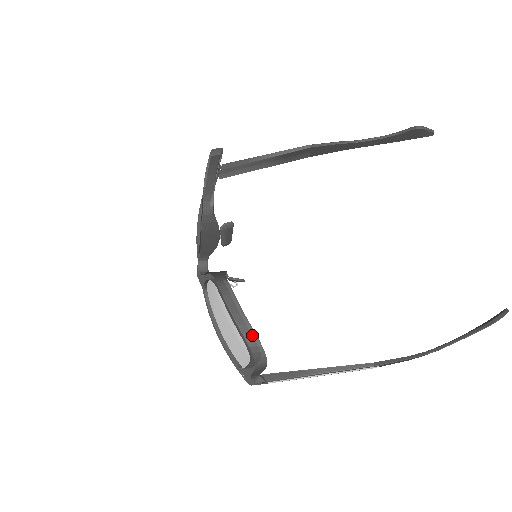
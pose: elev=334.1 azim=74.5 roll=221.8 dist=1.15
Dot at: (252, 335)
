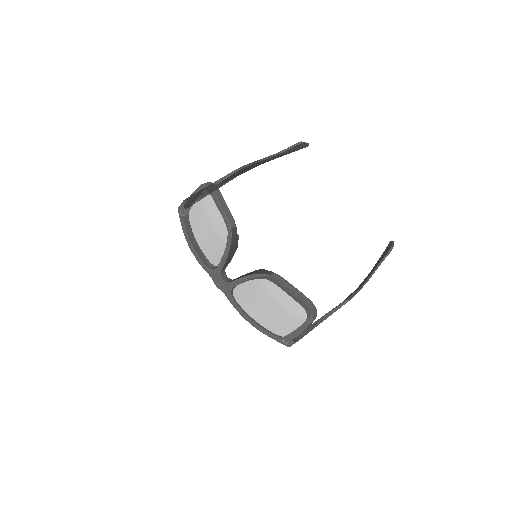
Dot at: (309, 301)
